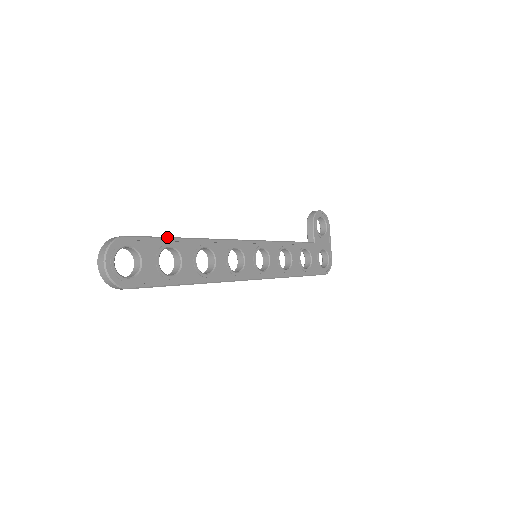
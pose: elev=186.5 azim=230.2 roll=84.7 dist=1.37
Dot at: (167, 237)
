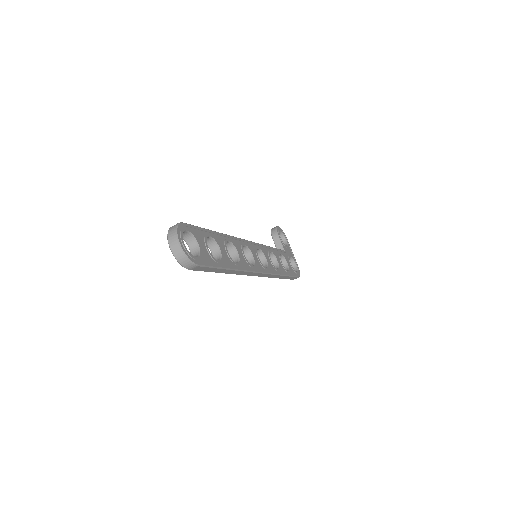
Dot at: (205, 229)
